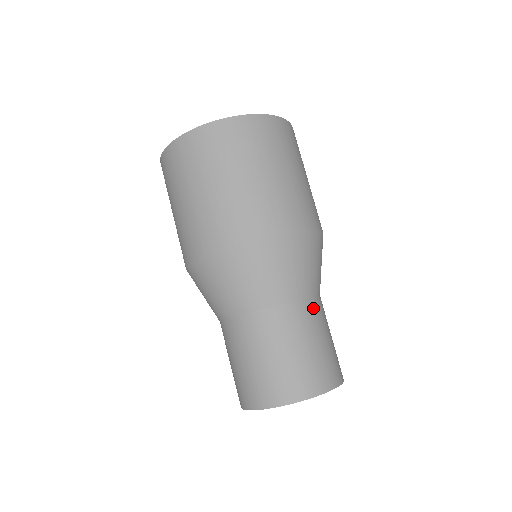
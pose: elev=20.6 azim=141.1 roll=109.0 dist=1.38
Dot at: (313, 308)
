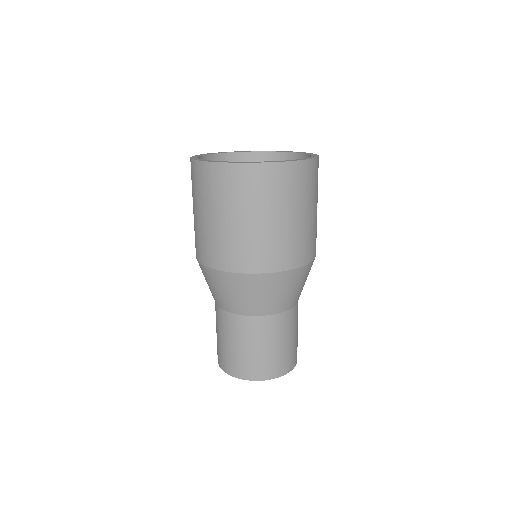
Dot at: occluded
